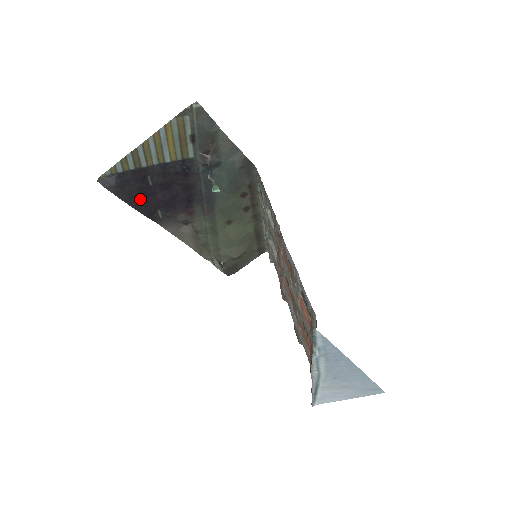
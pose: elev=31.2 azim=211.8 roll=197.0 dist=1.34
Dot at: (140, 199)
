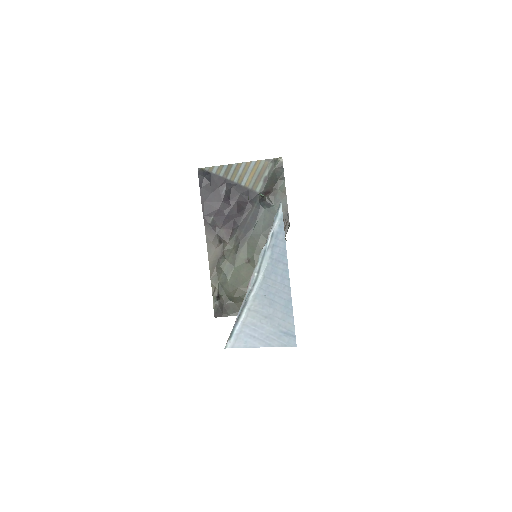
Dot at: (210, 198)
